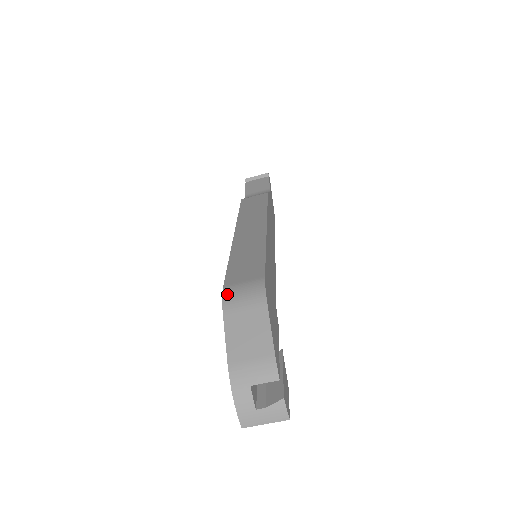
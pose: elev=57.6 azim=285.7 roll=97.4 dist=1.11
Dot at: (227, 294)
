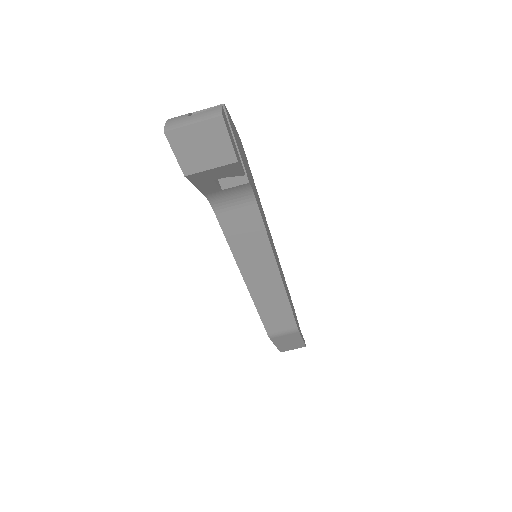
Dot at: occluded
